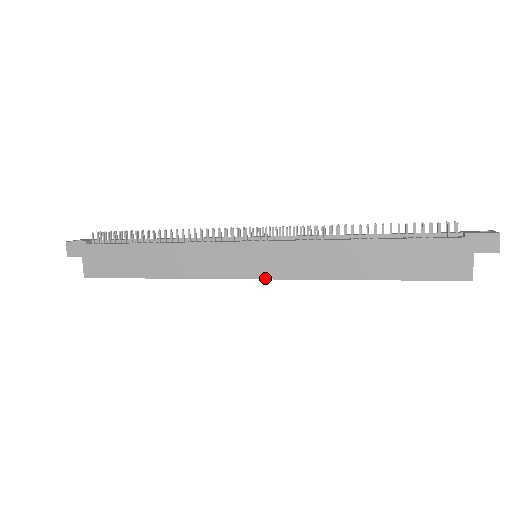
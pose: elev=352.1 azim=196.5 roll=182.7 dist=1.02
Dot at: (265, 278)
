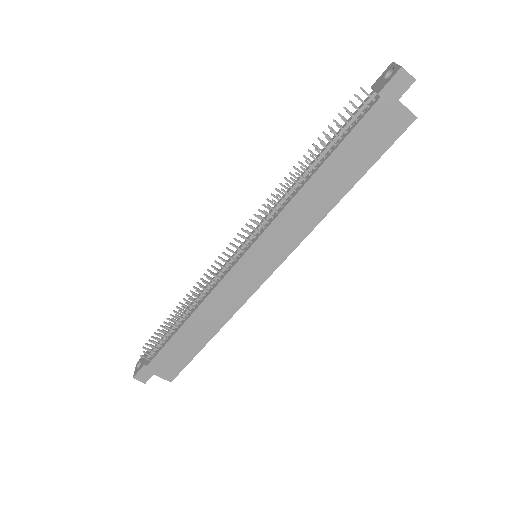
Dot at: (279, 264)
